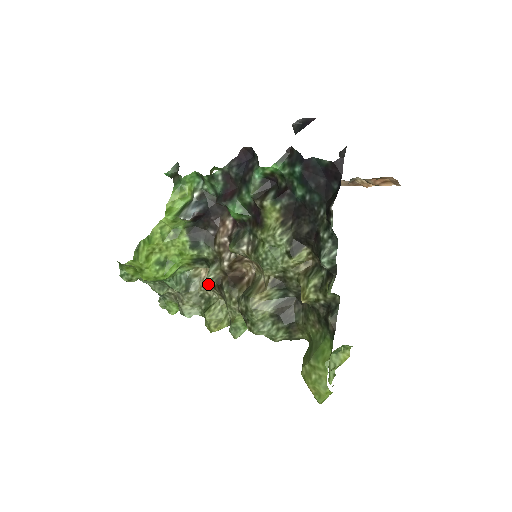
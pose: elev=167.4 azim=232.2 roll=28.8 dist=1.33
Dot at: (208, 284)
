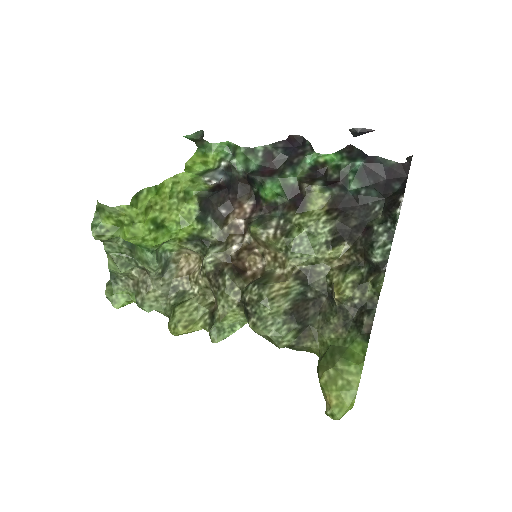
Dot at: (189, 274)
